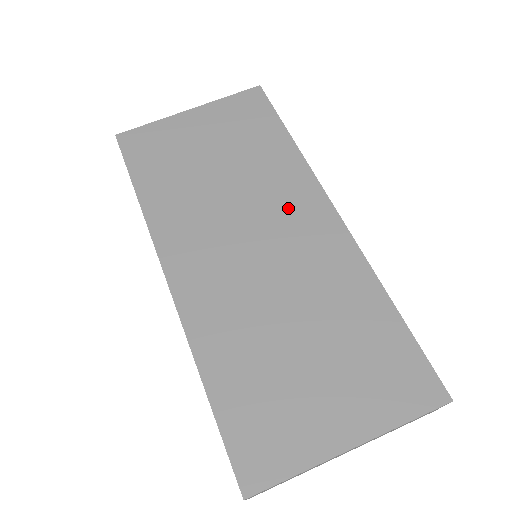
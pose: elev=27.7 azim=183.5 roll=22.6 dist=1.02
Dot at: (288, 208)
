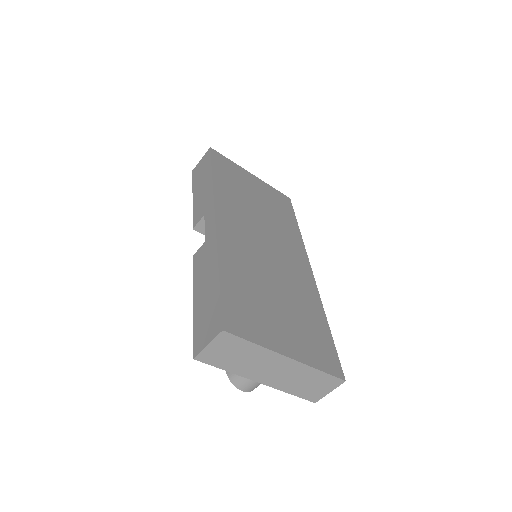
Dot at: (289, 248)
